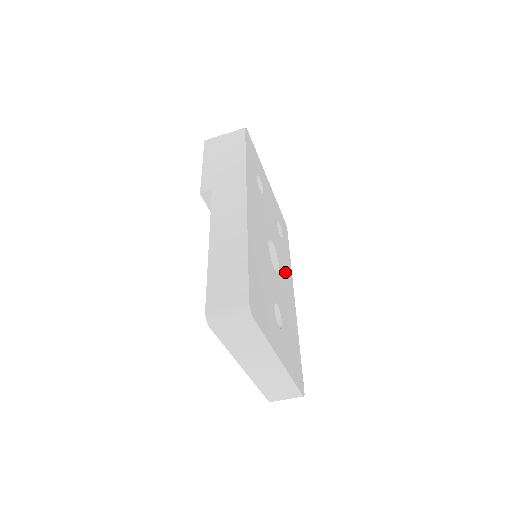
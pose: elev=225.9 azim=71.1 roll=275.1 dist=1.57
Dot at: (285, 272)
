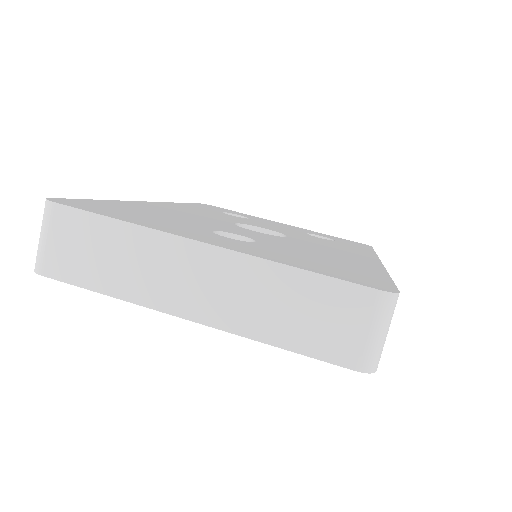
Dot at: occluded
